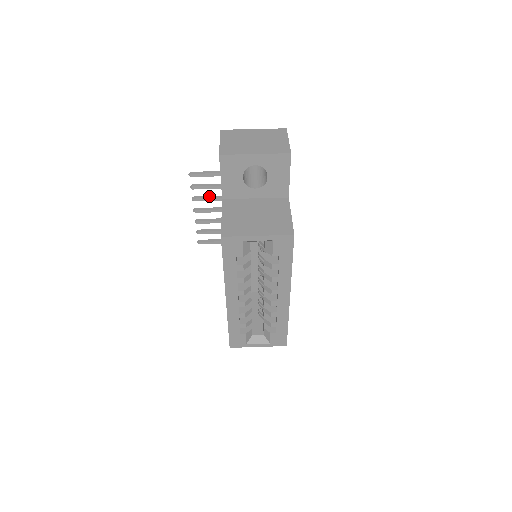
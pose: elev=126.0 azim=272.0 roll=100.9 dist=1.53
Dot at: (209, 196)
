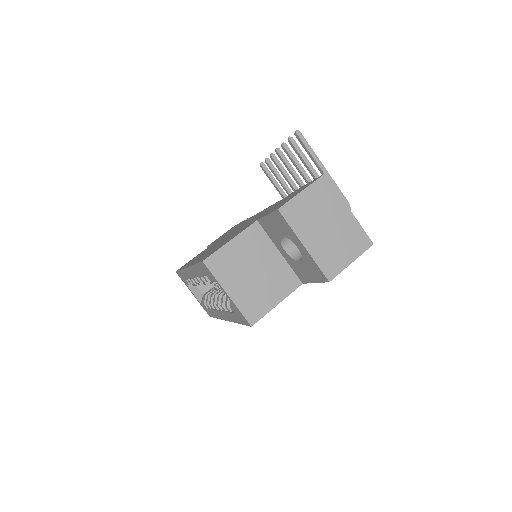
Dot at: occluded
